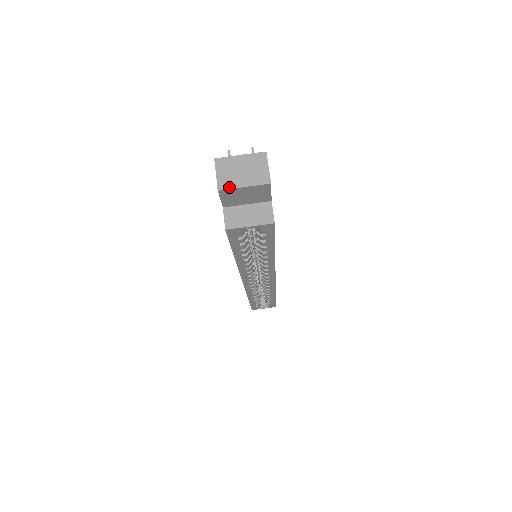
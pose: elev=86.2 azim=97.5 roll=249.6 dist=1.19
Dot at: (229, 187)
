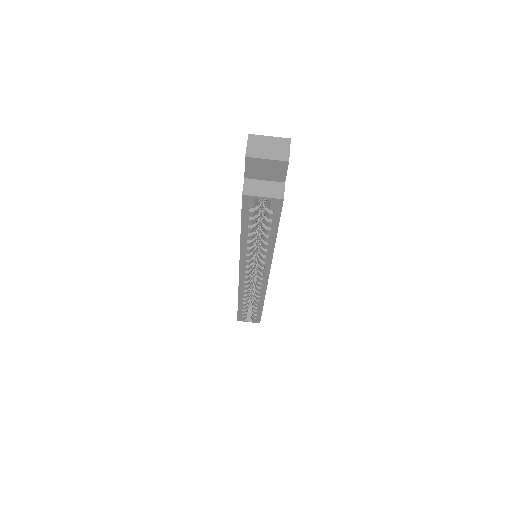
Dot at: (255, 156)
